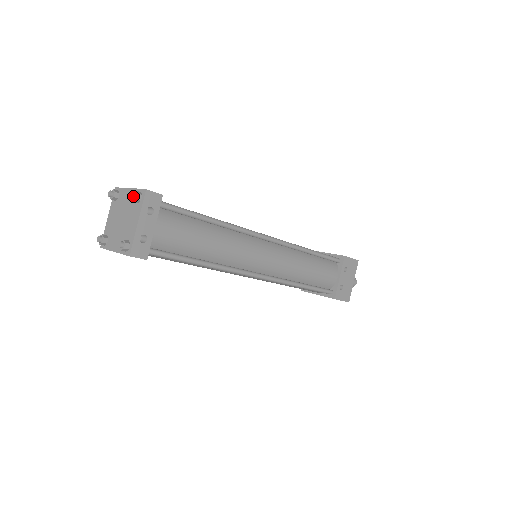
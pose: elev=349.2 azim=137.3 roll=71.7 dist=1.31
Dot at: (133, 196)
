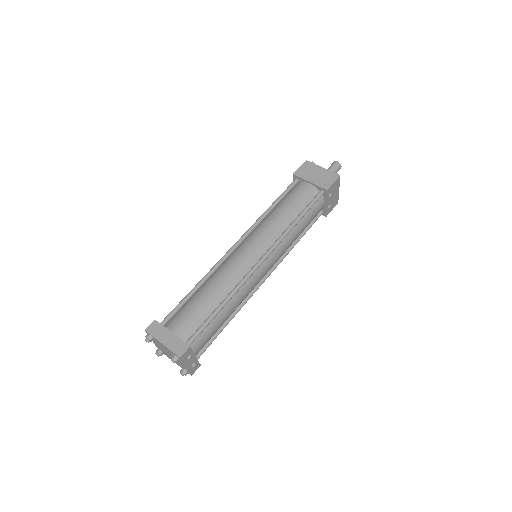
Dot at: occluded
